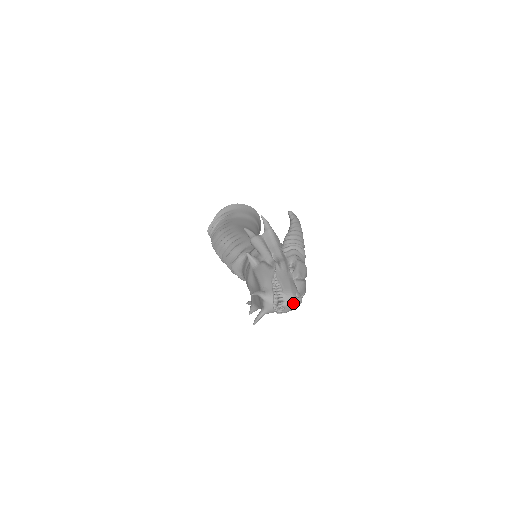
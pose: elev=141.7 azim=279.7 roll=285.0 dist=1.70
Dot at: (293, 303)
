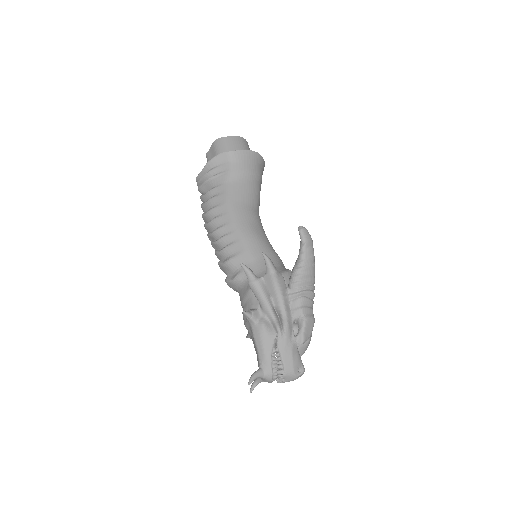
Dot at: (294, 379)
